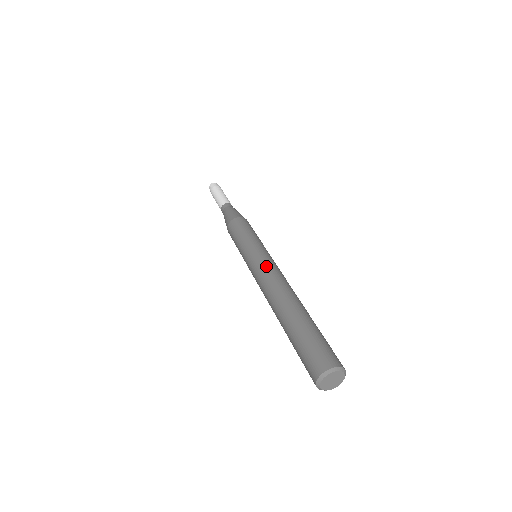
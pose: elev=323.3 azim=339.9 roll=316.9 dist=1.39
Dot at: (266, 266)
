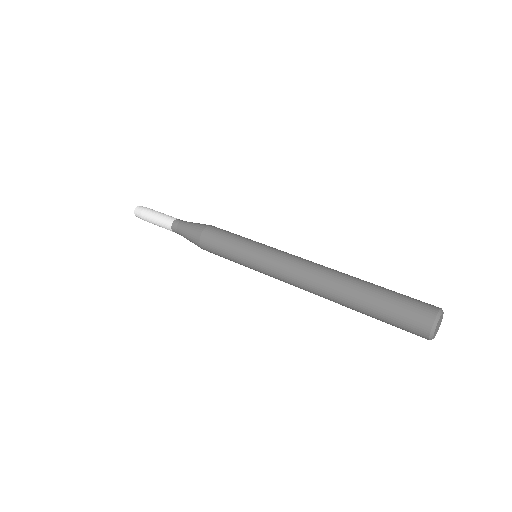
Dot at: (288, 255)
